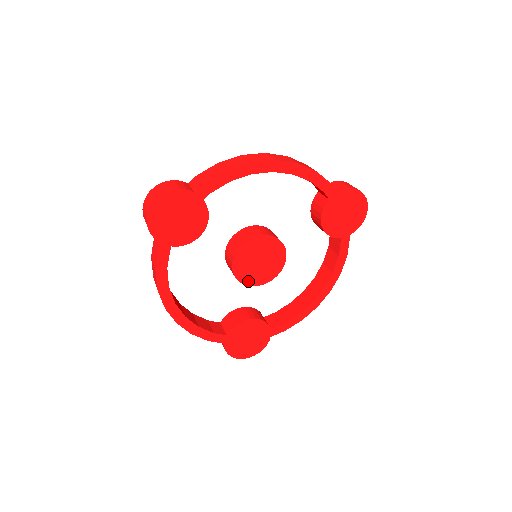
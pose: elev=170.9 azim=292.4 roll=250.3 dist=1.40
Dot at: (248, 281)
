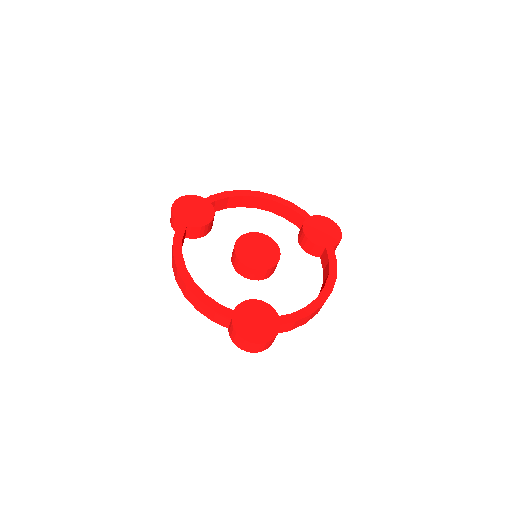
Dot at: (249, 264)
